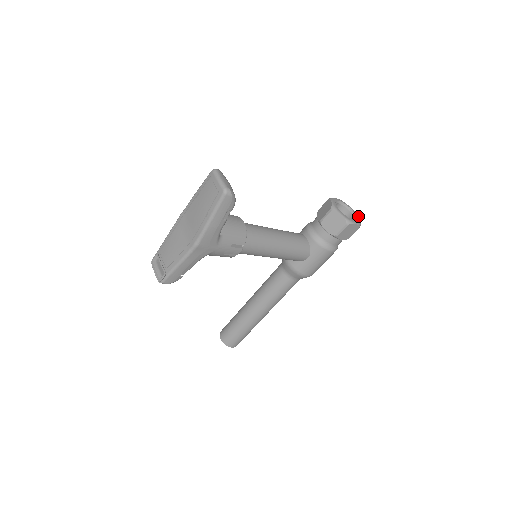
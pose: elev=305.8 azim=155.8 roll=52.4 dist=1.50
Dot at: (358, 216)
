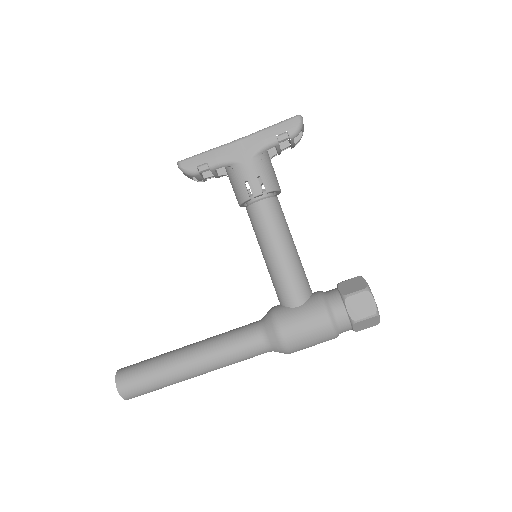
Dot at: occluded
